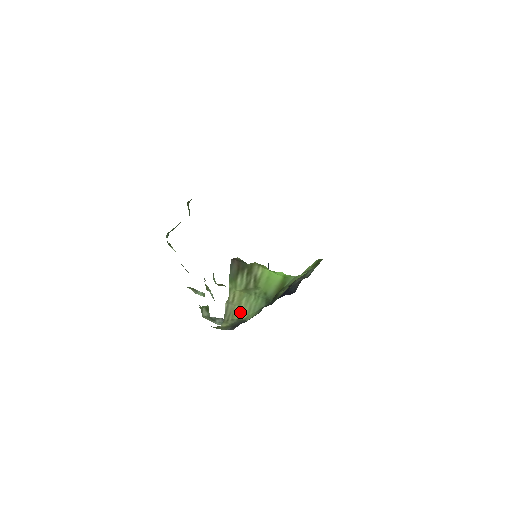
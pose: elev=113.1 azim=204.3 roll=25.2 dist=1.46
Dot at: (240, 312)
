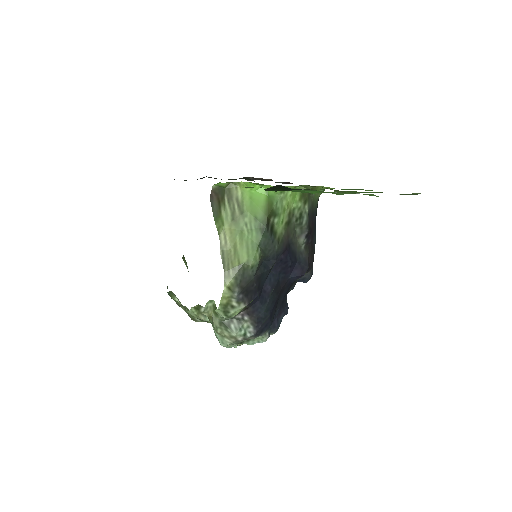
Dot at: (238, 255)
